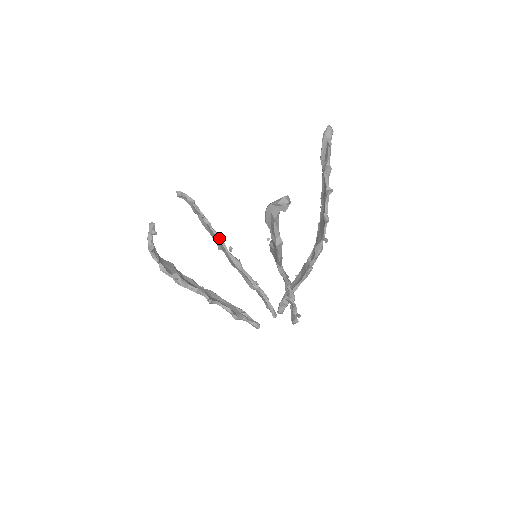
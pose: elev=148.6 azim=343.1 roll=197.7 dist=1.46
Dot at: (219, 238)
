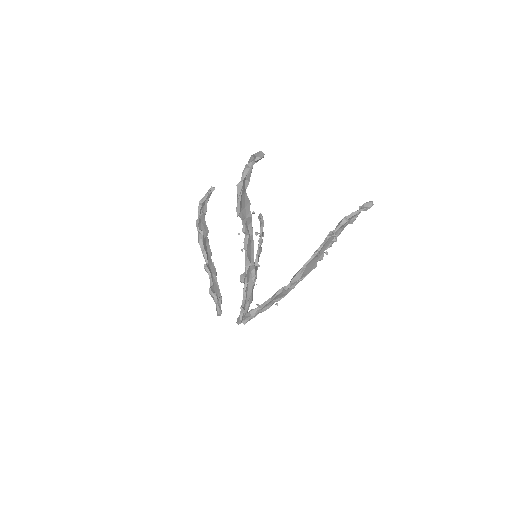
Dot at: (257, 255)
